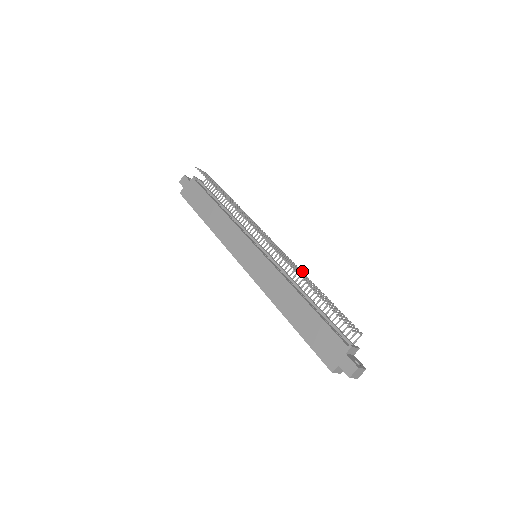
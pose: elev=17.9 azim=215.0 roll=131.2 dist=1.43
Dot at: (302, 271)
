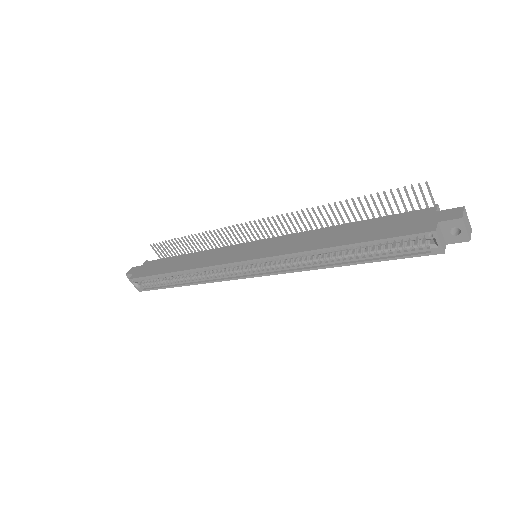
Dot at: occluded
